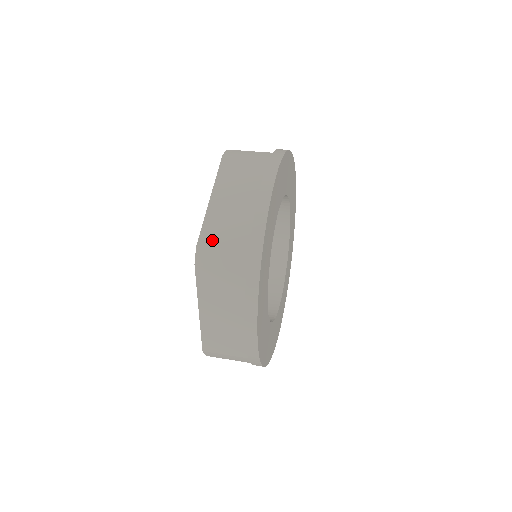
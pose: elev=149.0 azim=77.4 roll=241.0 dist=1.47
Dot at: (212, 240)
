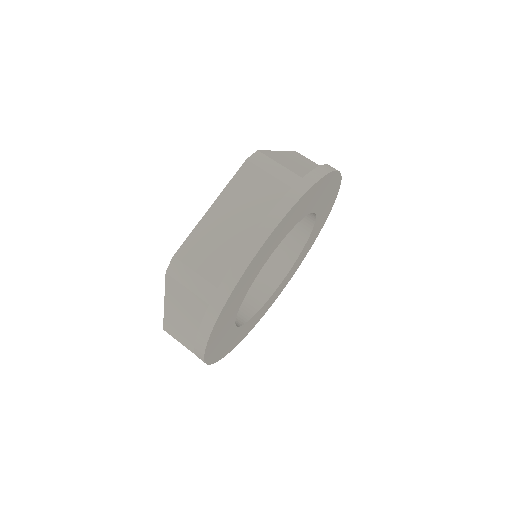
Dot at: (172, 334)
